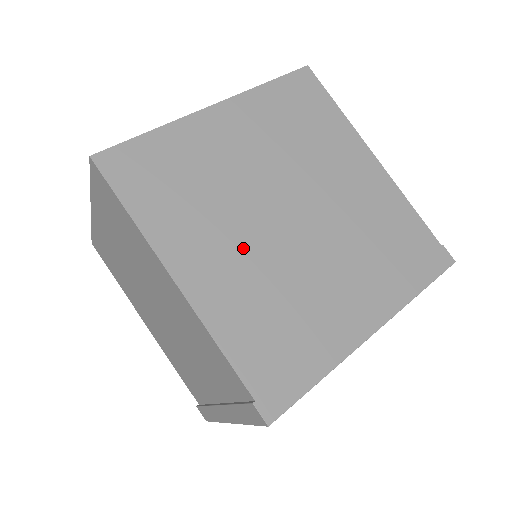
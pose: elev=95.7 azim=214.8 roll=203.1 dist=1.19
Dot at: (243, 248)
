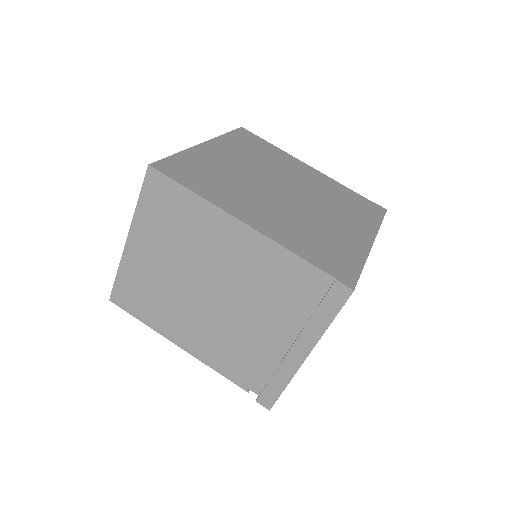
Dot at: (271, 206)
